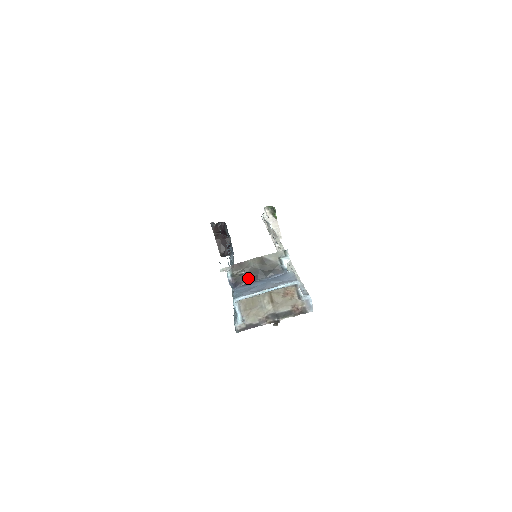
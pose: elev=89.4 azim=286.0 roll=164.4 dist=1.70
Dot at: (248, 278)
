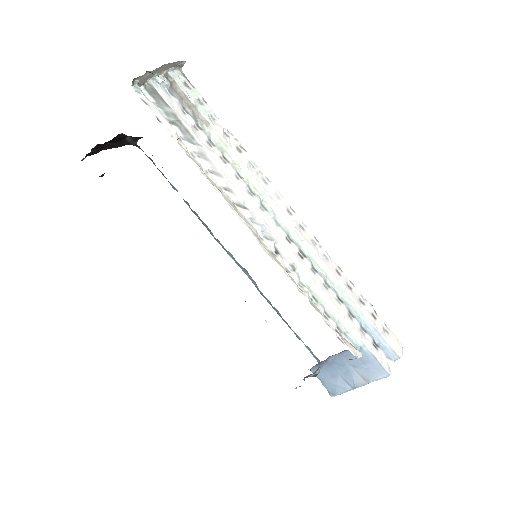
Dot at: (320, 366)
